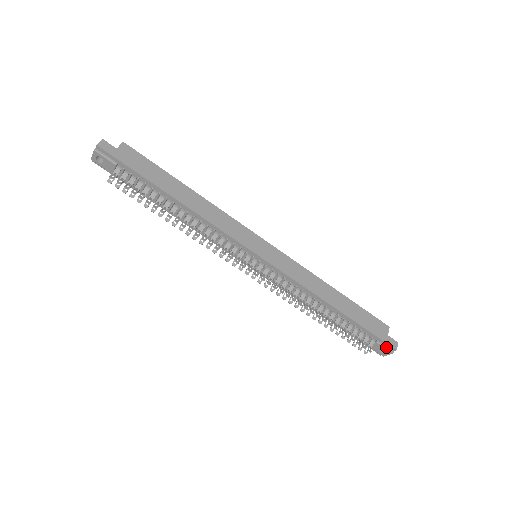
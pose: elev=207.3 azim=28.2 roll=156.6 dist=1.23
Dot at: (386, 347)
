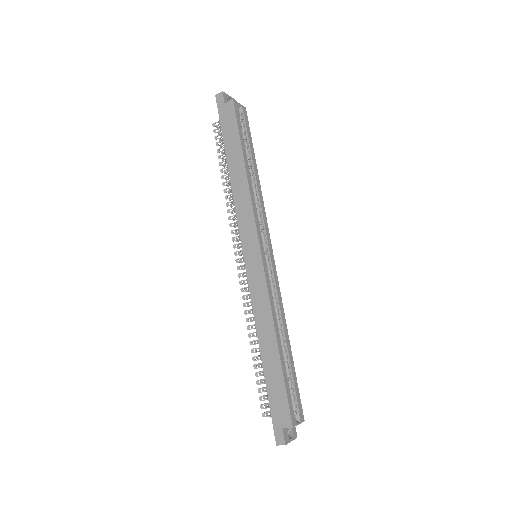
Dot at: (275, 432)
